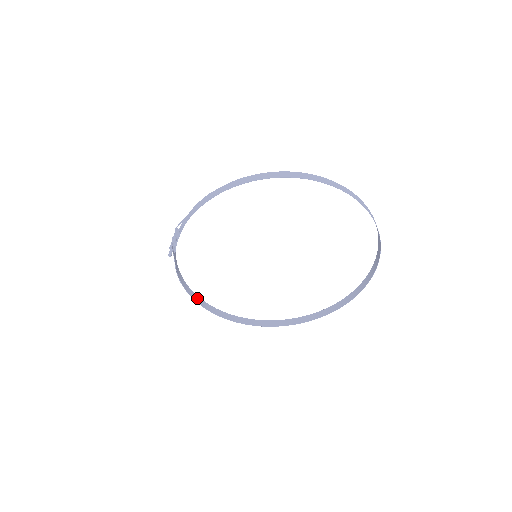
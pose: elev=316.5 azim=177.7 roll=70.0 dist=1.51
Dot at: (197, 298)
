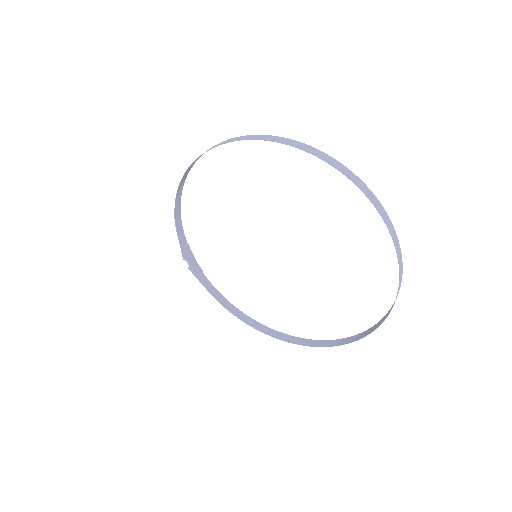
Dot at: (256, 324)
